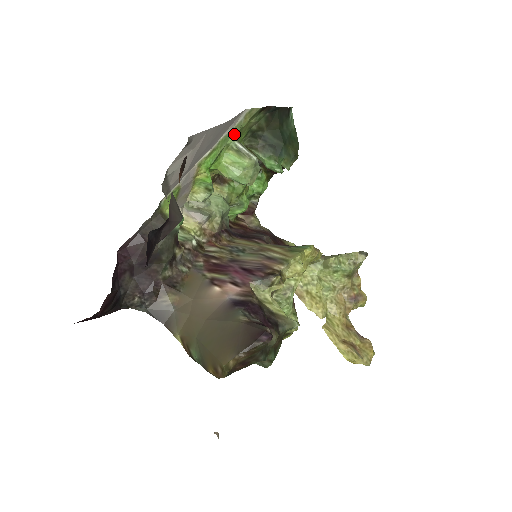
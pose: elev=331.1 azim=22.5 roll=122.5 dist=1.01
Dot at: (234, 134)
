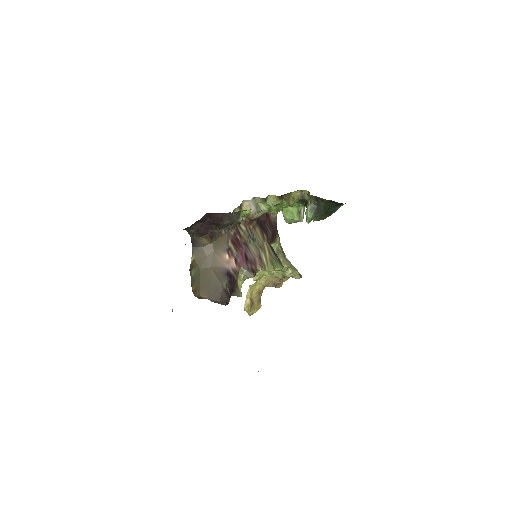
Dot at: occluded
